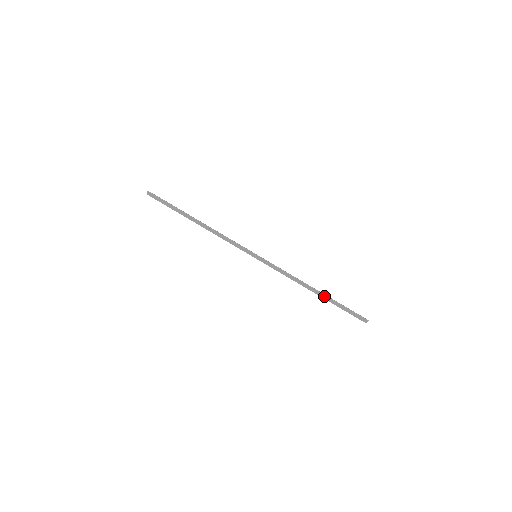
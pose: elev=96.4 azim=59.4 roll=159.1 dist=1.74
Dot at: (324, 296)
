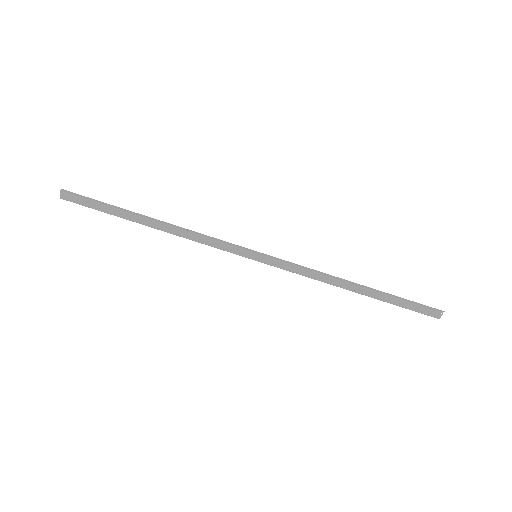
Dot at: (372, 291)
